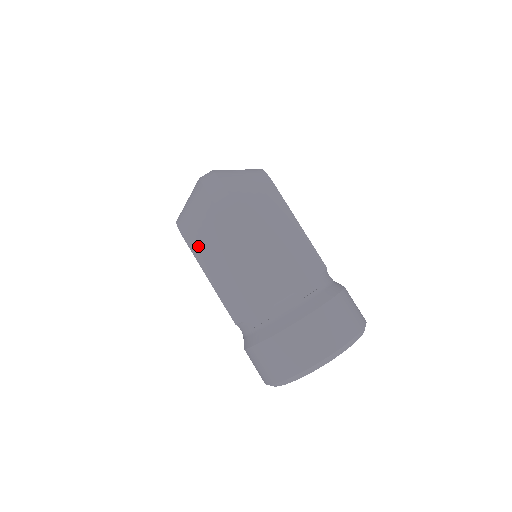
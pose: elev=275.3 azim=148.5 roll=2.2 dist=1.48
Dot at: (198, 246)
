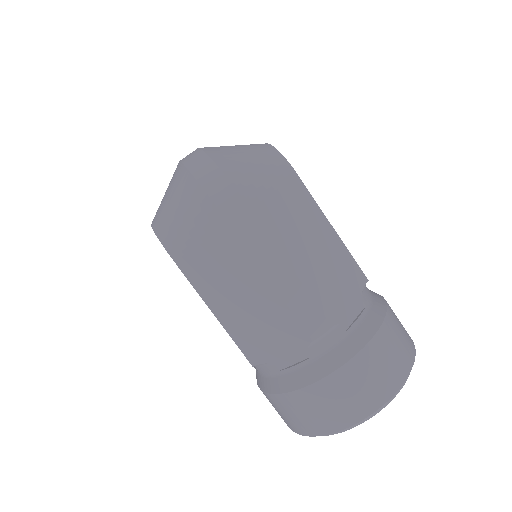
Dot at: (193, 266)
